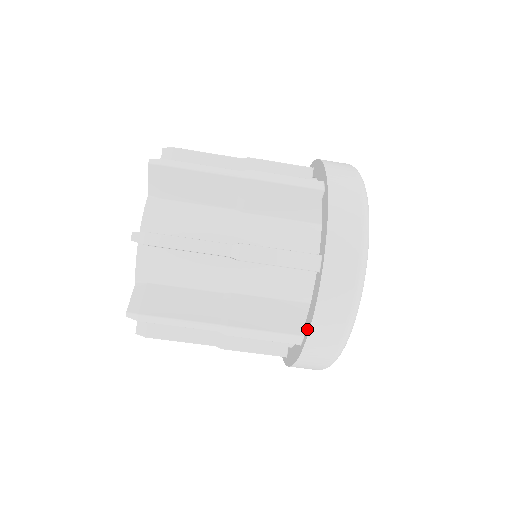
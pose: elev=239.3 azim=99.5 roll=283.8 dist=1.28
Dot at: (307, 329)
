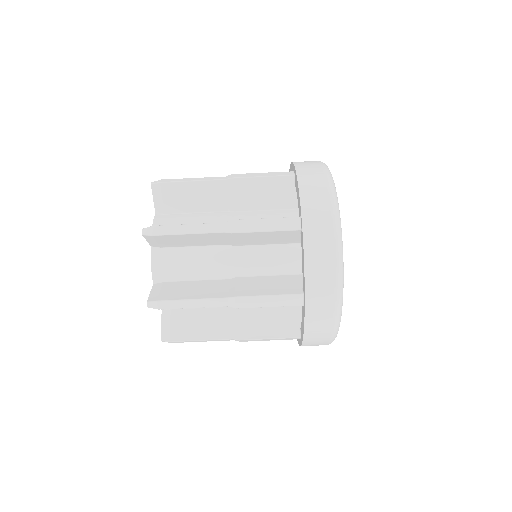
Dot at: (304, 284)
